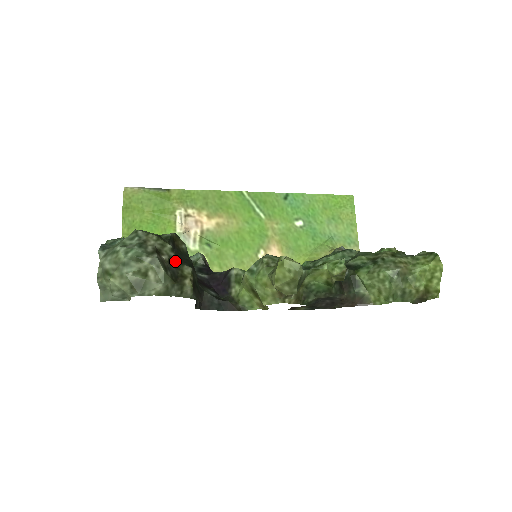
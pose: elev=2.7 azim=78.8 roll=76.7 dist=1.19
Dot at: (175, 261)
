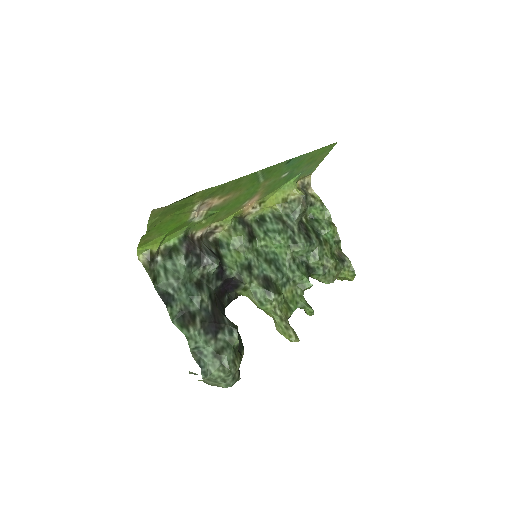
Dot at: occluded
